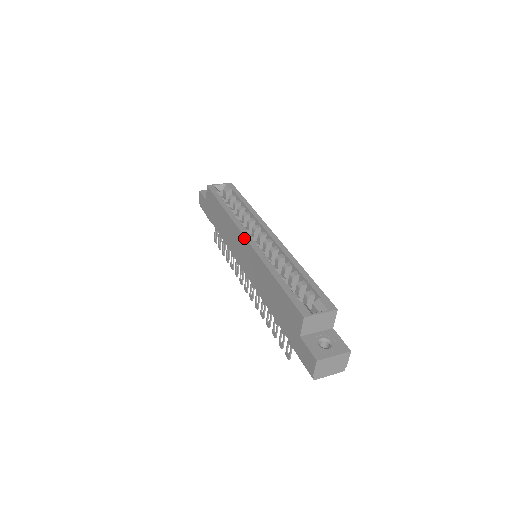
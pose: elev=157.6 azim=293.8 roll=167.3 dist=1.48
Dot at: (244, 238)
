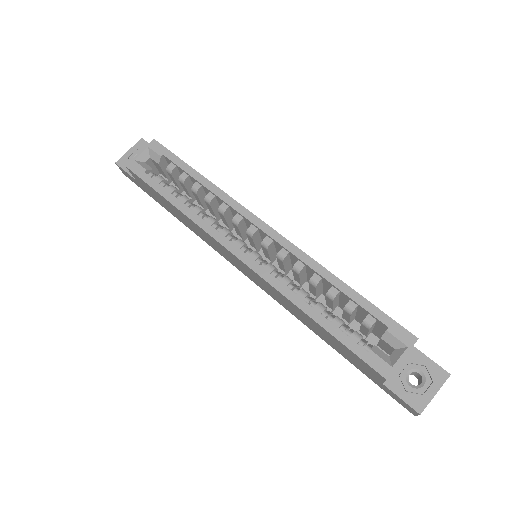
Dot at: (235, 257)
